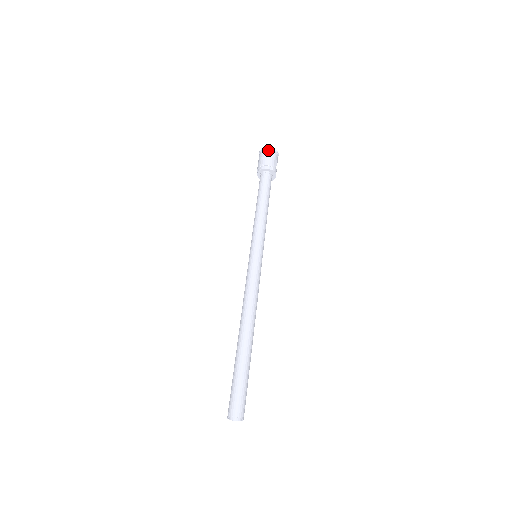
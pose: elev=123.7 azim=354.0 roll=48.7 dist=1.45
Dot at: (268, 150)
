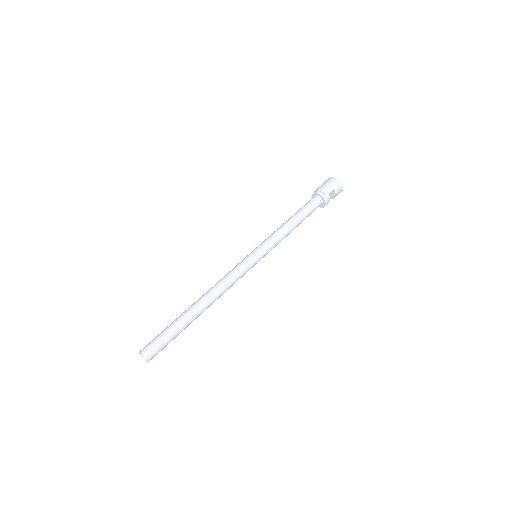
Dot at: (333, 180)
